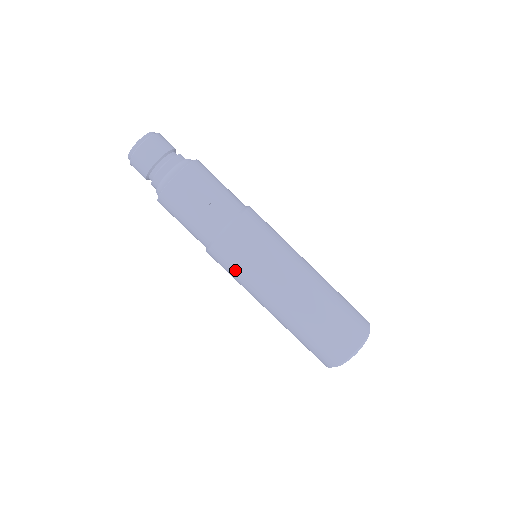
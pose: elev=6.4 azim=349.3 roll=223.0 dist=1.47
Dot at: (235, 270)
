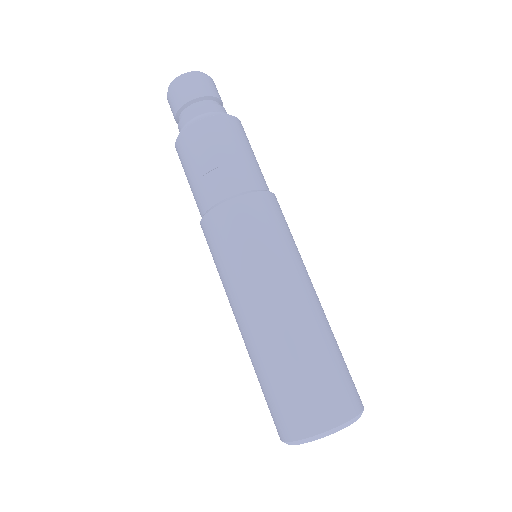
Dot at: (214, 262)
